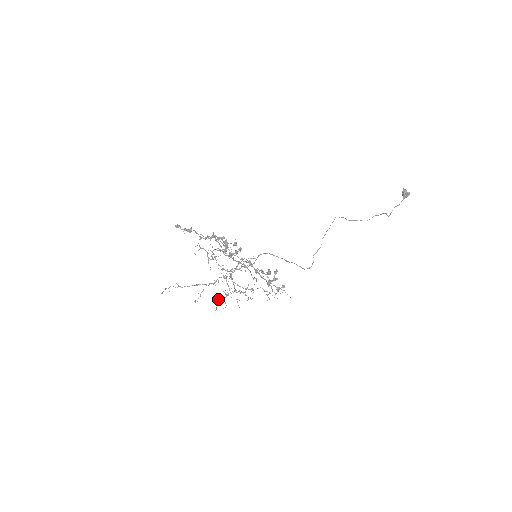
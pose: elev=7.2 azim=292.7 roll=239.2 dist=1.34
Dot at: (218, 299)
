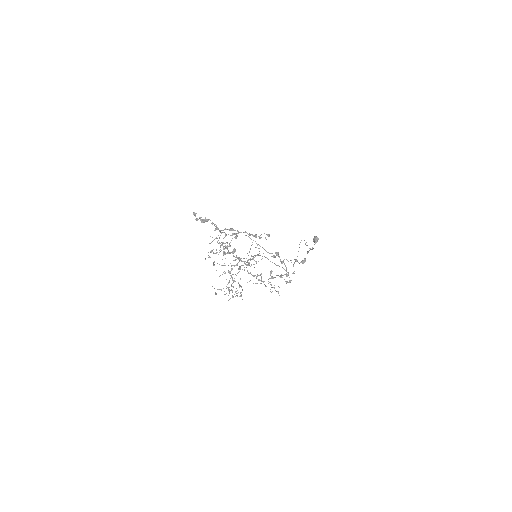
Dot at: occluded
